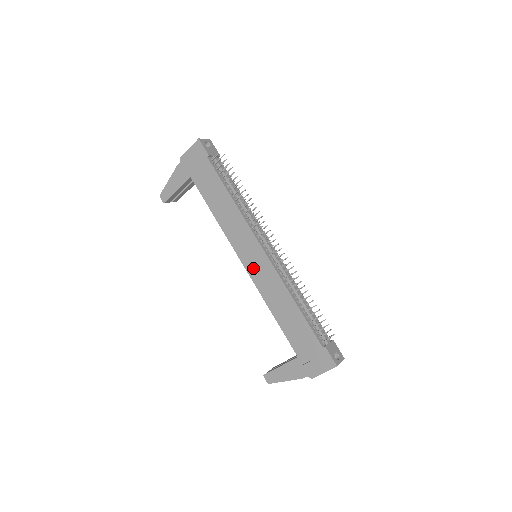
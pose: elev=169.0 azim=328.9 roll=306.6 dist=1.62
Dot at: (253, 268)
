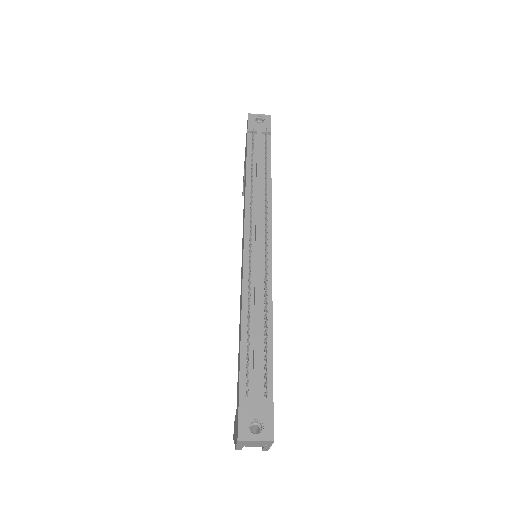
Dot at: occluded
